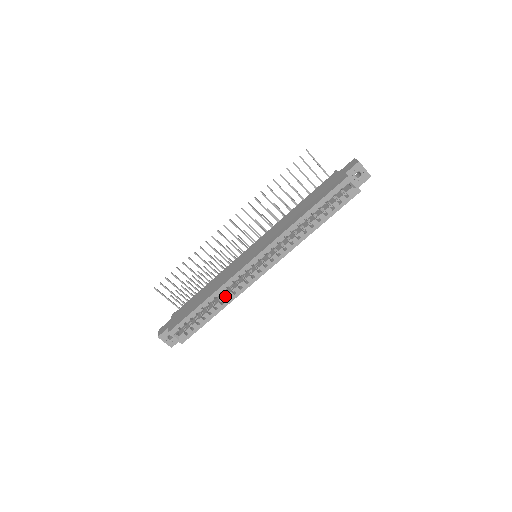
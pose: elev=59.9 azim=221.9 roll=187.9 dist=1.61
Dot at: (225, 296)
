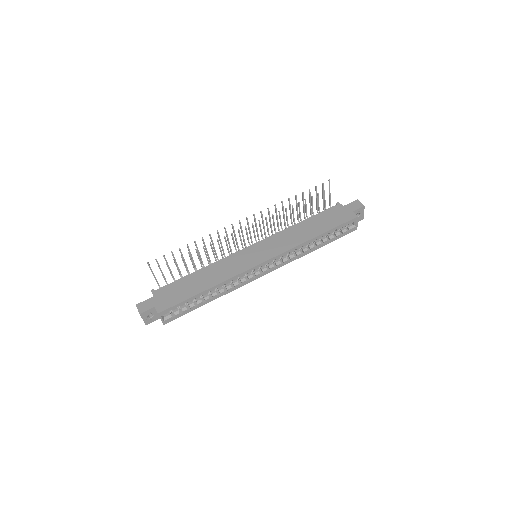
Dot at: (223, 288)
